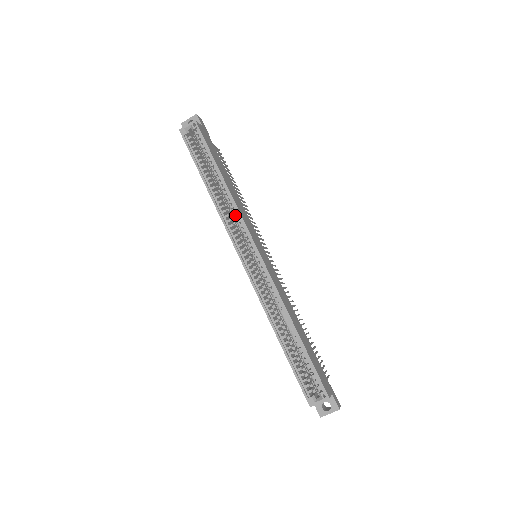
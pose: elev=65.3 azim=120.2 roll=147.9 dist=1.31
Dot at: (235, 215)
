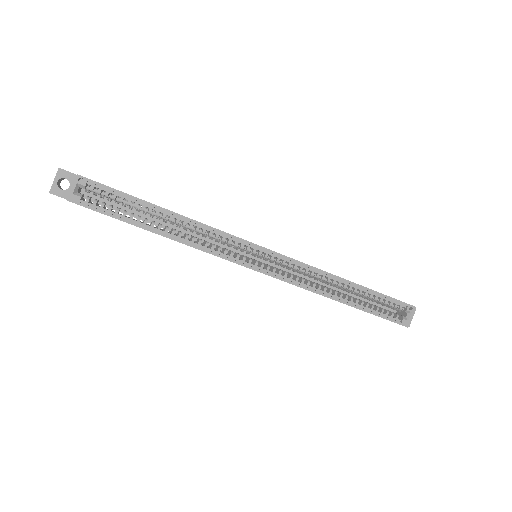
Dot at: (214, 236)
